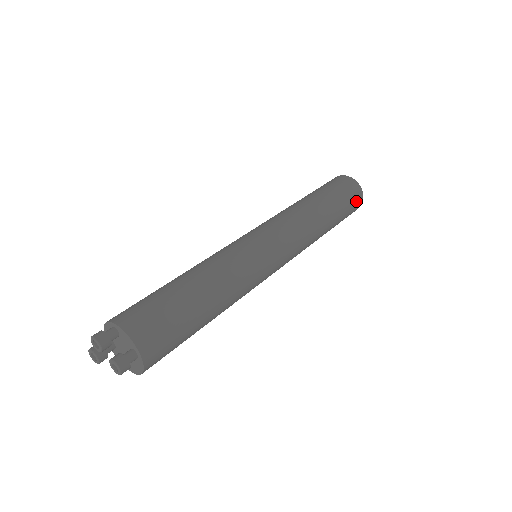
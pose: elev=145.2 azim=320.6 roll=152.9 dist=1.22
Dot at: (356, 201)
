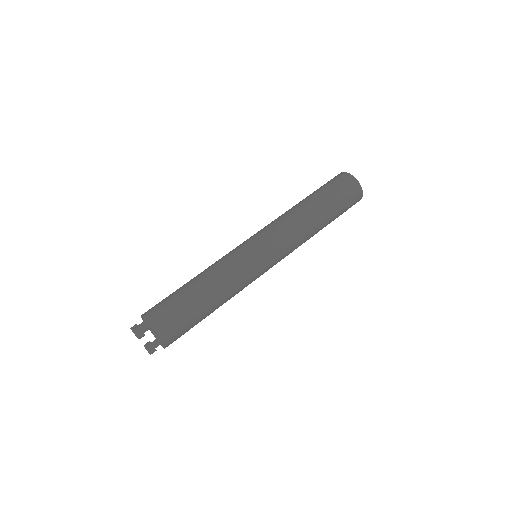
Dot at: (354, 202)
